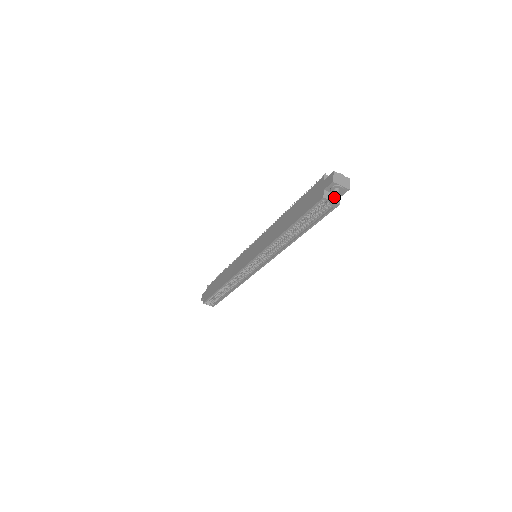
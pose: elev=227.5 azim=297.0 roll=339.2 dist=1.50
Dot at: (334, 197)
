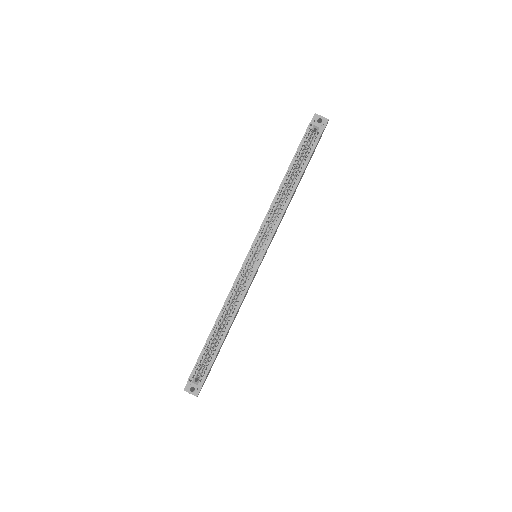
Dot at: (319, 127)
